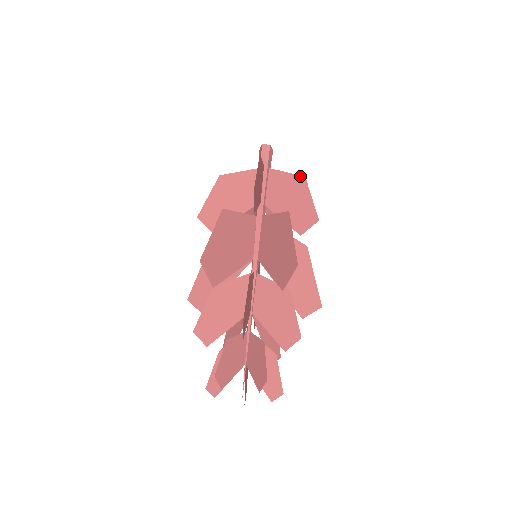
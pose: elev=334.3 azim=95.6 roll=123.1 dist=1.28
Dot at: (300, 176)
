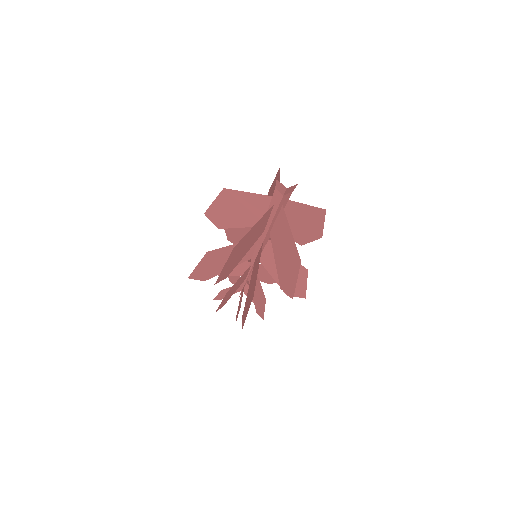
Dot at: (298, 254)
